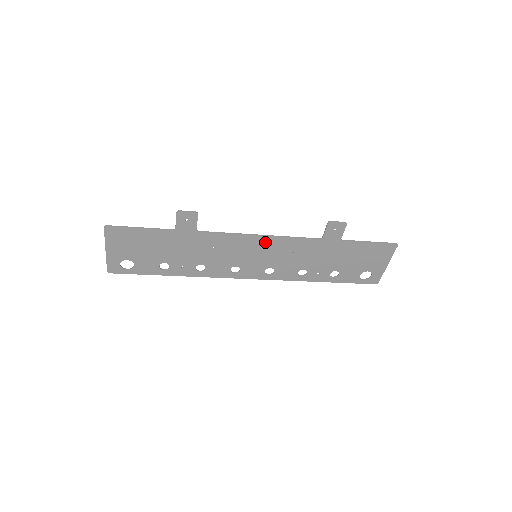
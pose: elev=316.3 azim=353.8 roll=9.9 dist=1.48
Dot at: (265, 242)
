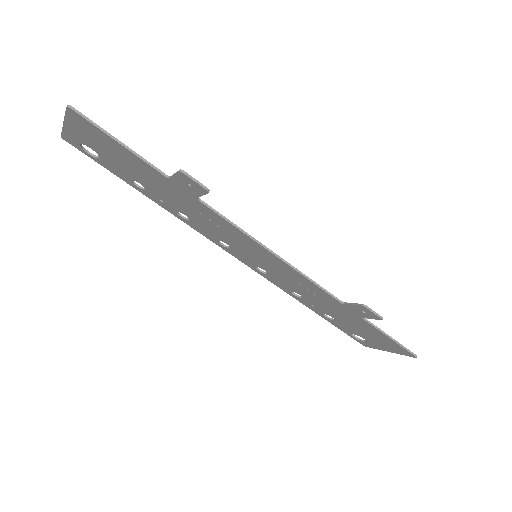
Dot at: (276, 260)
